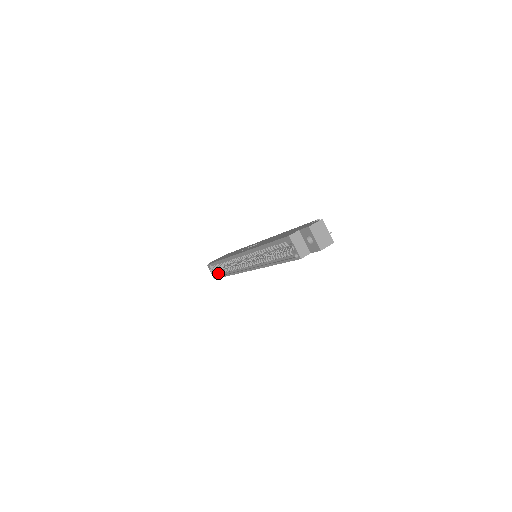
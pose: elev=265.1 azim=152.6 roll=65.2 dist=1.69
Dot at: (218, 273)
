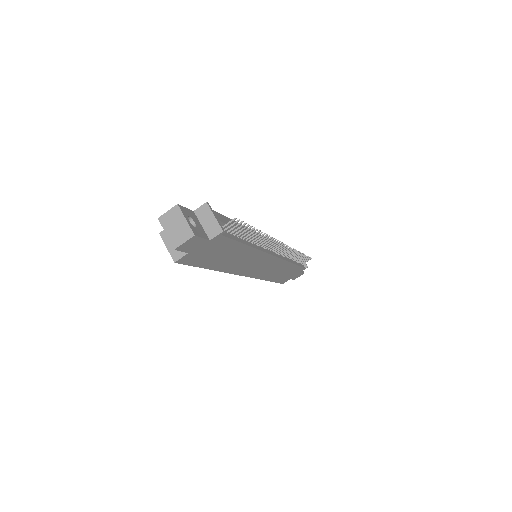
Dot at: occluded
